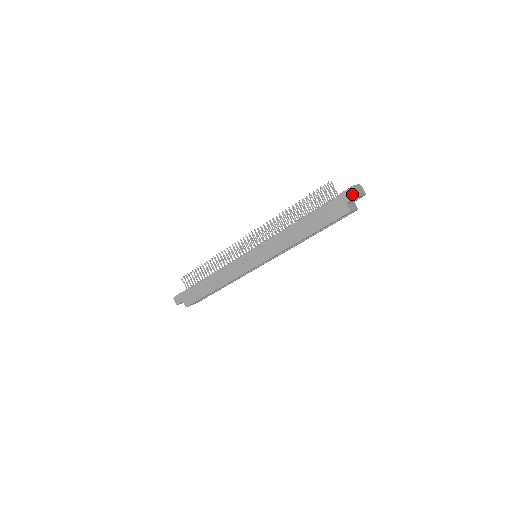
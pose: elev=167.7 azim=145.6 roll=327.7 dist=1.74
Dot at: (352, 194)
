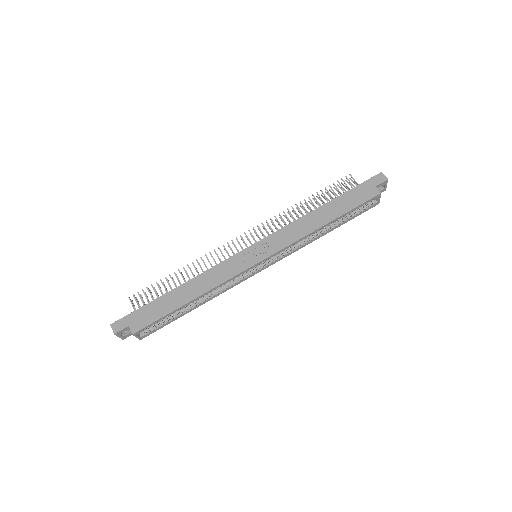
Dot at: (381, 178)
